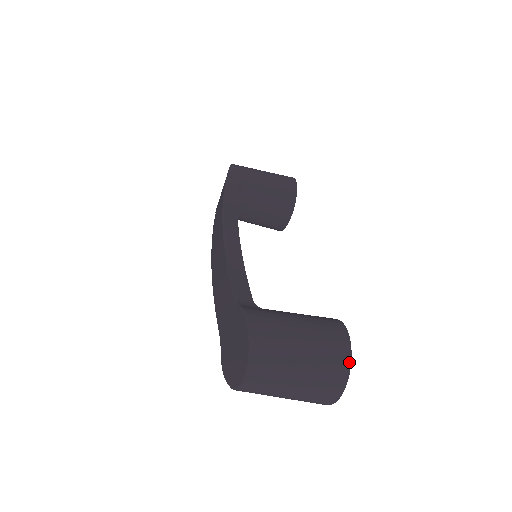
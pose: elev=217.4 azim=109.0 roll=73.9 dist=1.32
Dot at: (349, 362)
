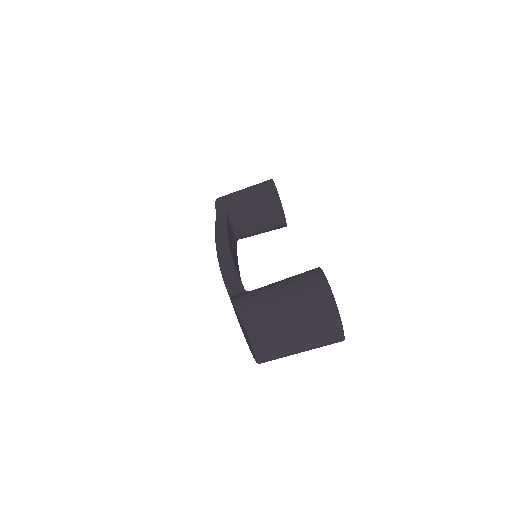
Dot at: (331, 295)
